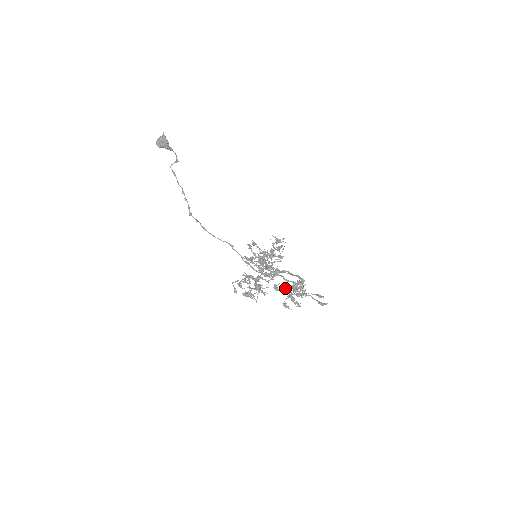
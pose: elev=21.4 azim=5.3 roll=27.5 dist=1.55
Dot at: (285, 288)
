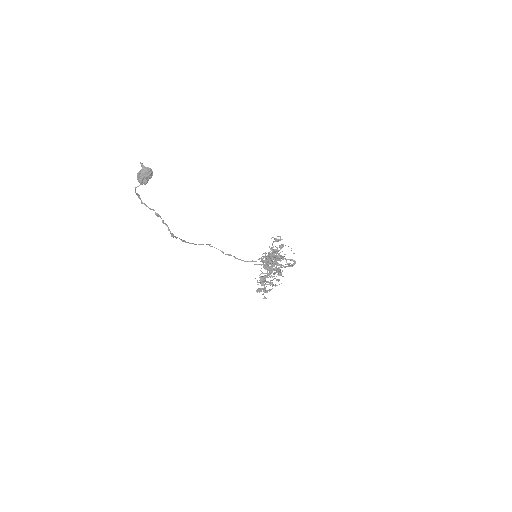
Dot at: occluded
